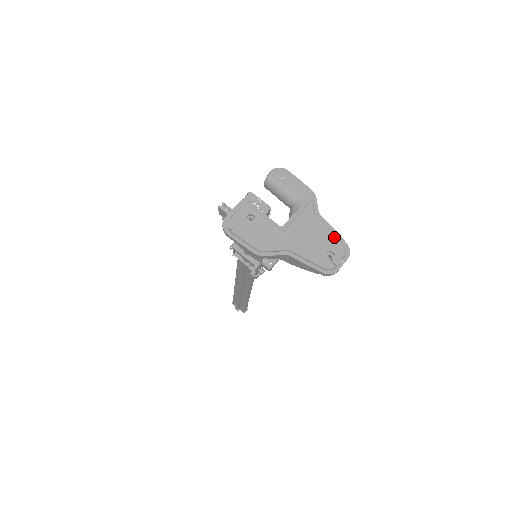
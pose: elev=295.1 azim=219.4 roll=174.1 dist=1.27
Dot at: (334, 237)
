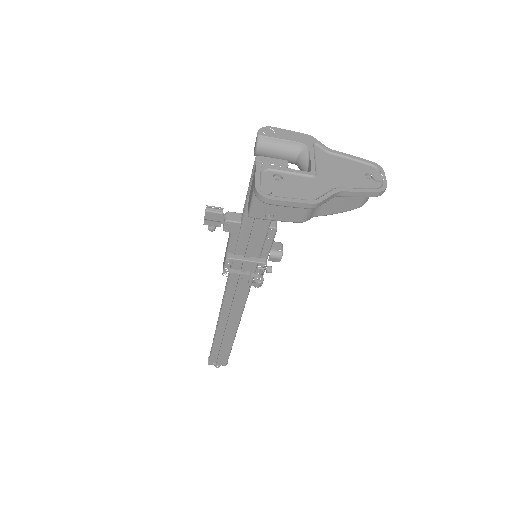
Dot at: (358, 162)
